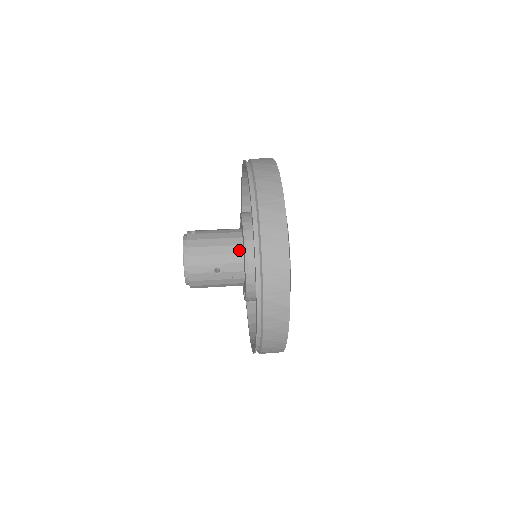
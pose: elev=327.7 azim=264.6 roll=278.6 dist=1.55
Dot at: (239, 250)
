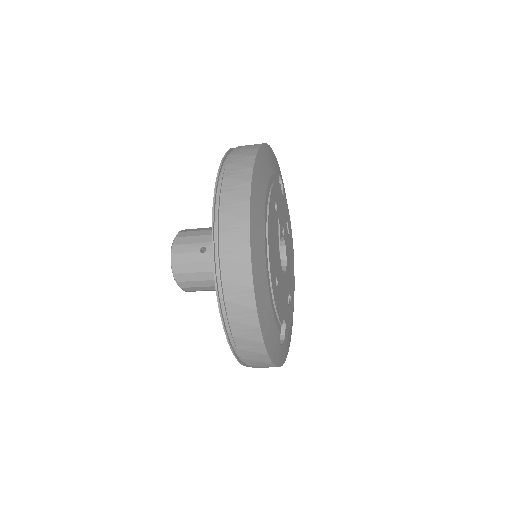
Dot at: occluded
